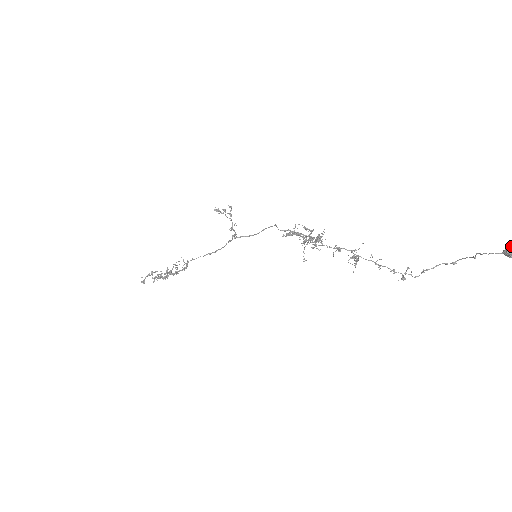
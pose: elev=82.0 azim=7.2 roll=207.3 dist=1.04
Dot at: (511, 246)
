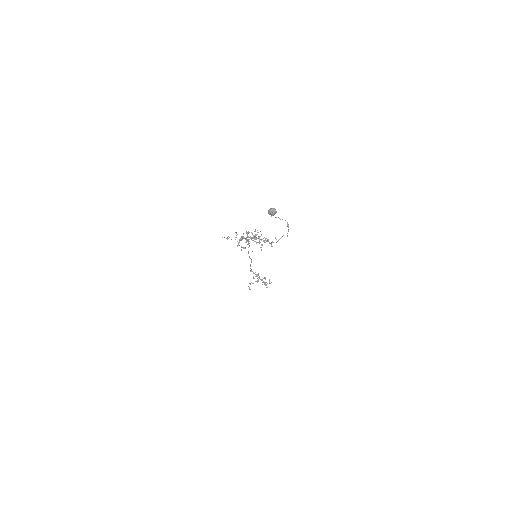
Dot at: (269, 209)
